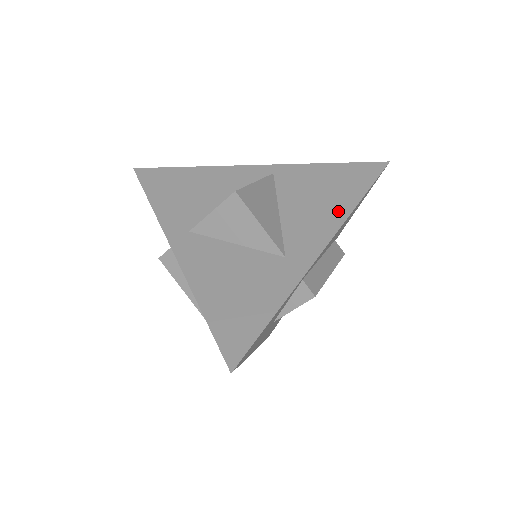
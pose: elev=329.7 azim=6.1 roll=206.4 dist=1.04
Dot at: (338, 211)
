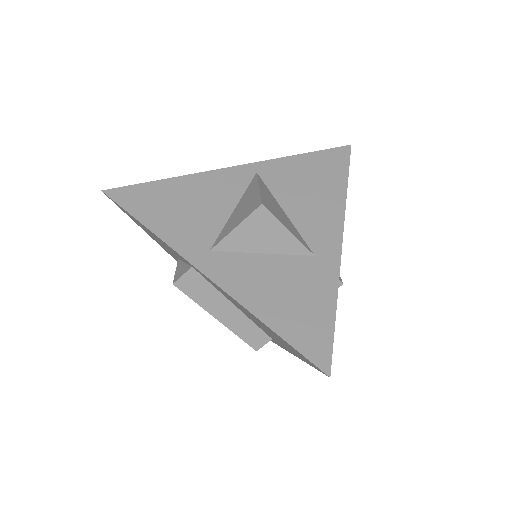
Dot at: (335, 201)
